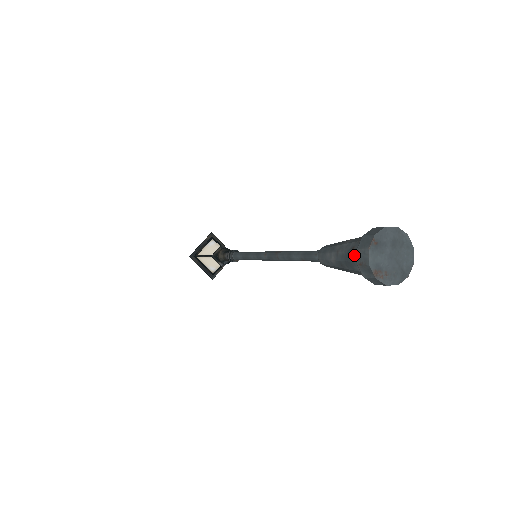
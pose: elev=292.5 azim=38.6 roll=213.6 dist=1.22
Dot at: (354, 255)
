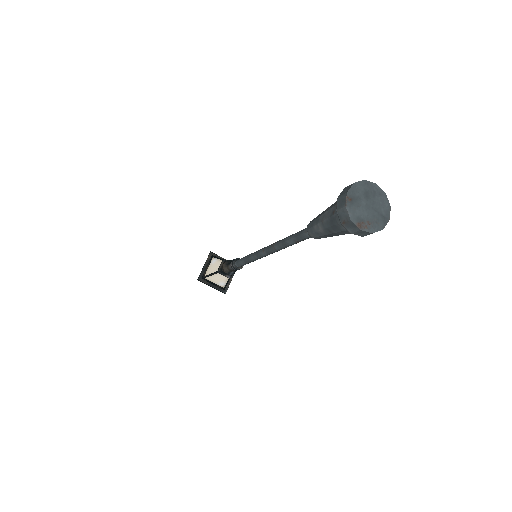
Dot at: (336, 217)
